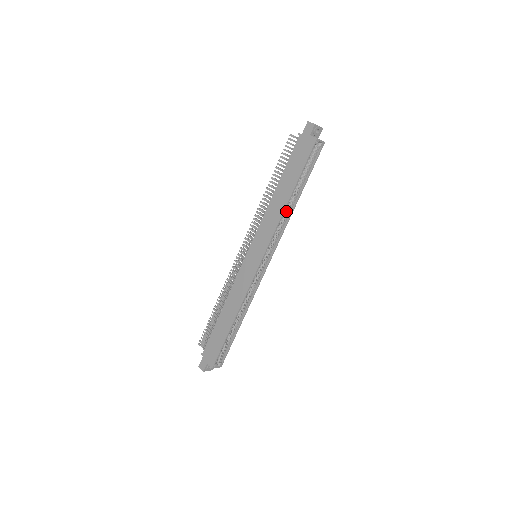
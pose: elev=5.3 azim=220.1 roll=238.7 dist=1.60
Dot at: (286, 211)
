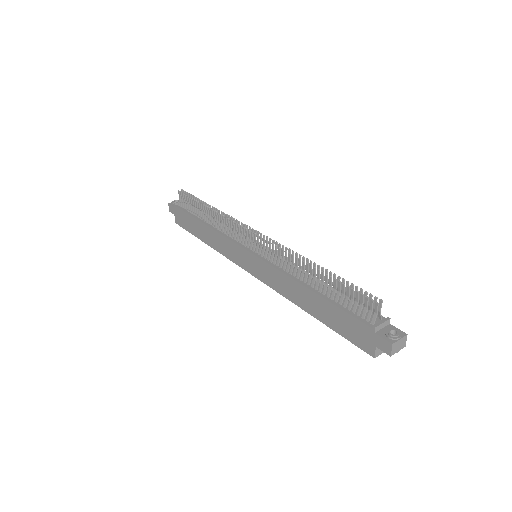
Dot at: occluded
